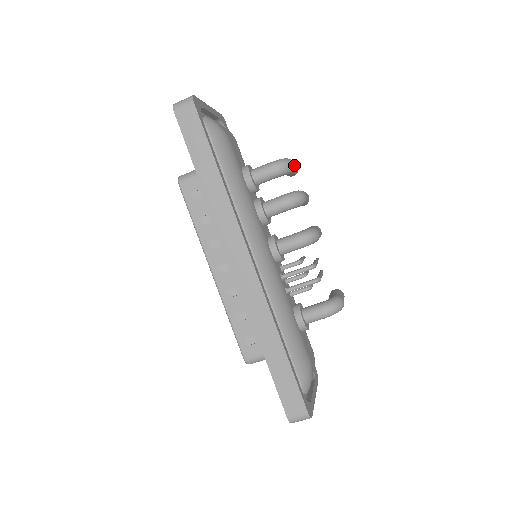
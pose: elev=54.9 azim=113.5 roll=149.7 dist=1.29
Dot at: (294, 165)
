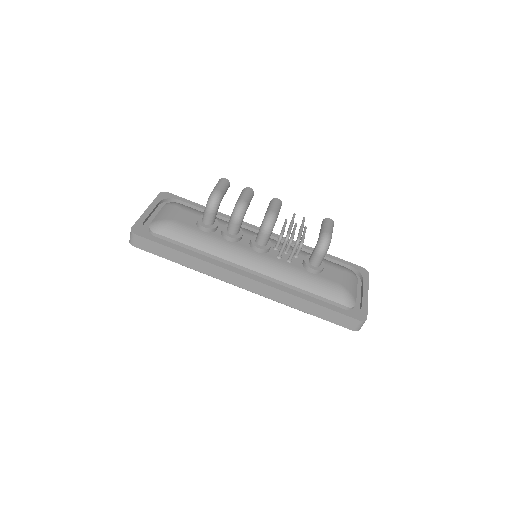
Dot at: (219, 192)
